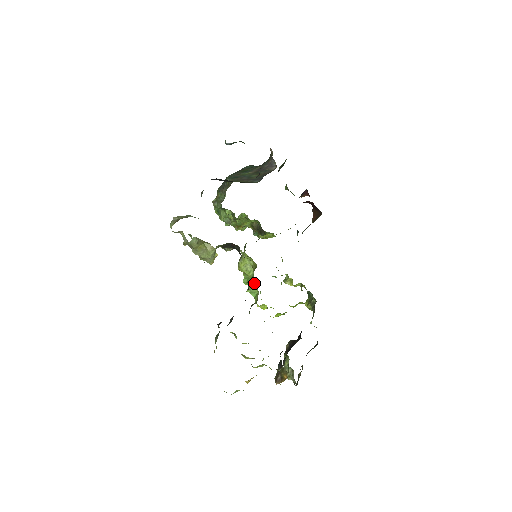
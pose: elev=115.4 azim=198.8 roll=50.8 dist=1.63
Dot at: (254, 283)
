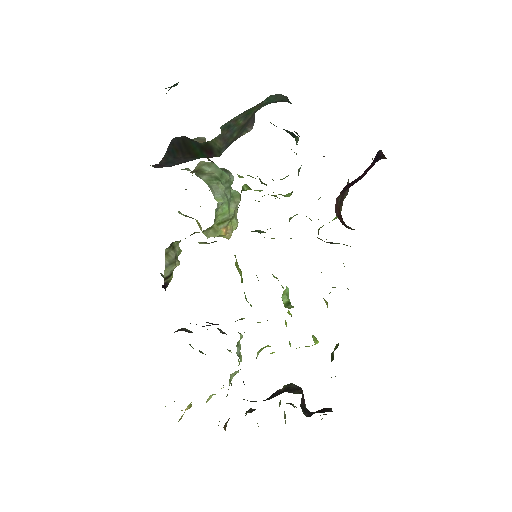
Dot at: (244, 293)
